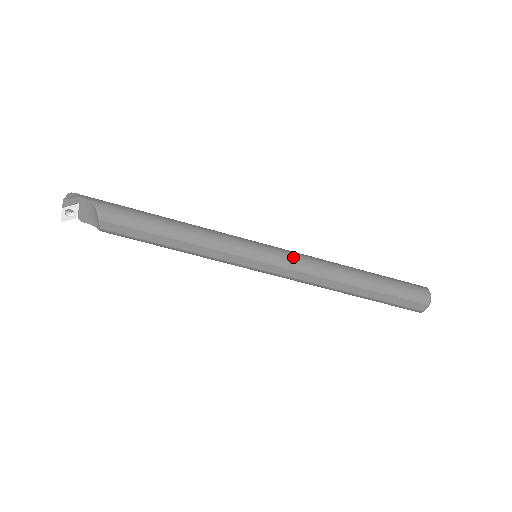
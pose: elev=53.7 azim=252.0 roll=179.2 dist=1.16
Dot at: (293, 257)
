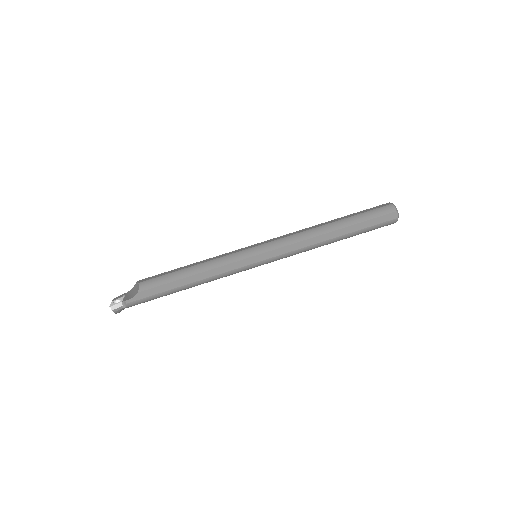
Dot at: occluded
